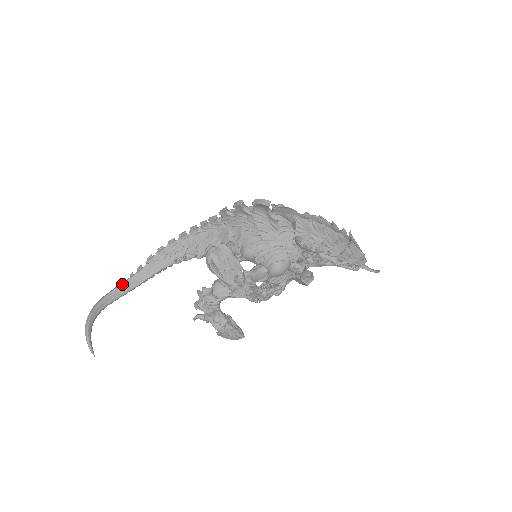
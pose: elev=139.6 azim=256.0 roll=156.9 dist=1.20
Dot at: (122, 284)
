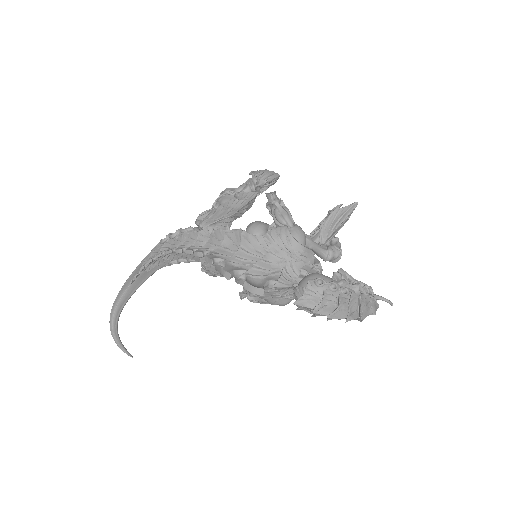
Dot at: (126, 290)
